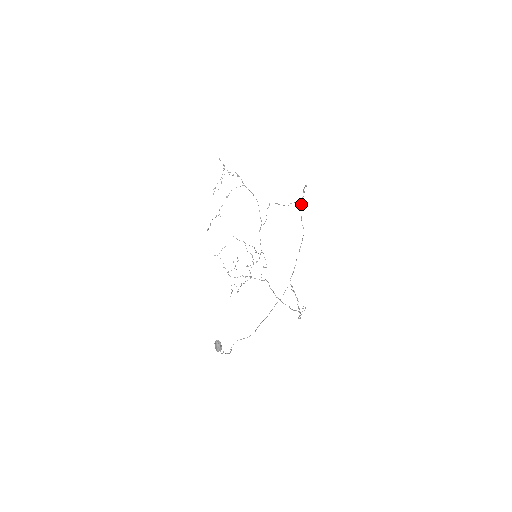
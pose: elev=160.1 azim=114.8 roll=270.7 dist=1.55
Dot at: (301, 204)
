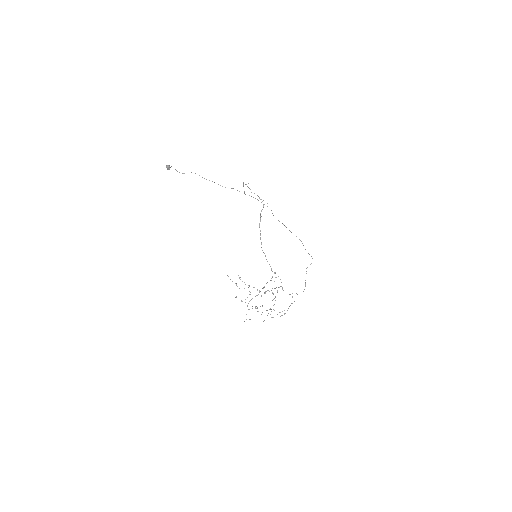
Dot at: occluded
